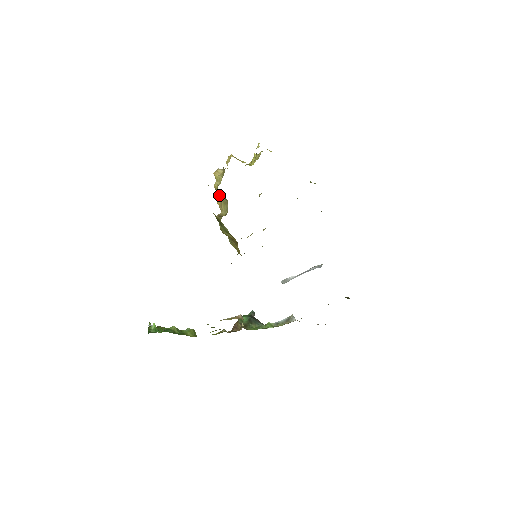
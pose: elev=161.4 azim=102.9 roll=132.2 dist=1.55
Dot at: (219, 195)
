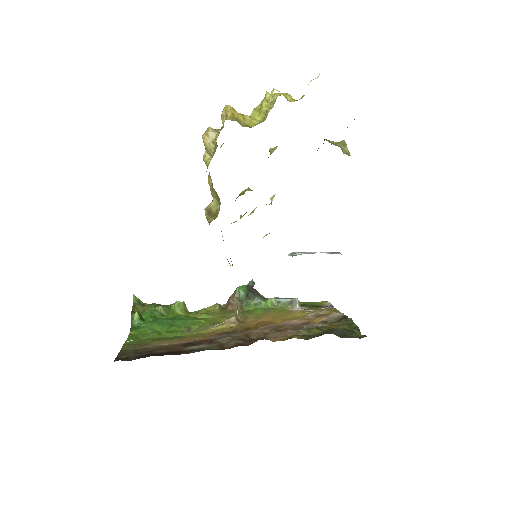
Dot at: occluded
